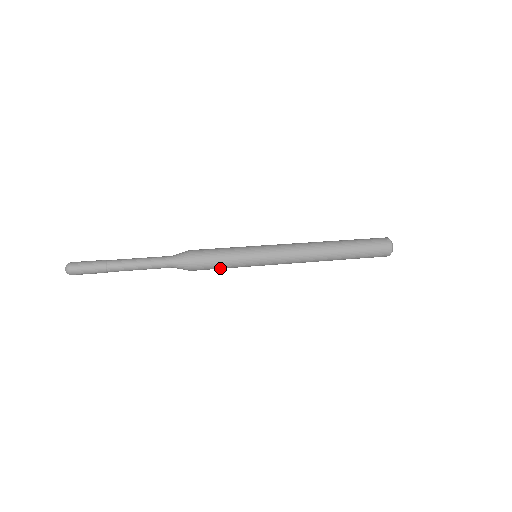
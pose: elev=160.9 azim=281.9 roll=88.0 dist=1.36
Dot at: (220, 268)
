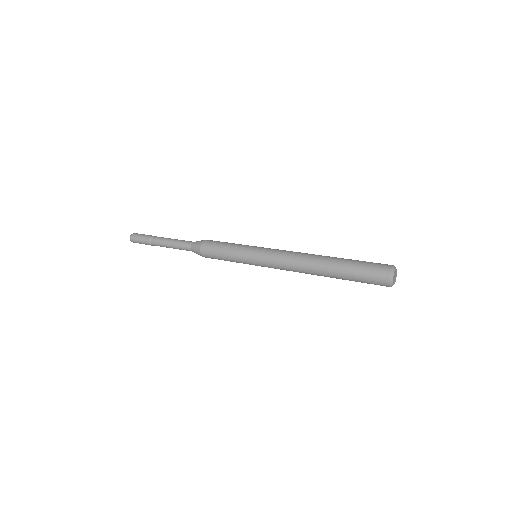
Dot at: (223, 259)
